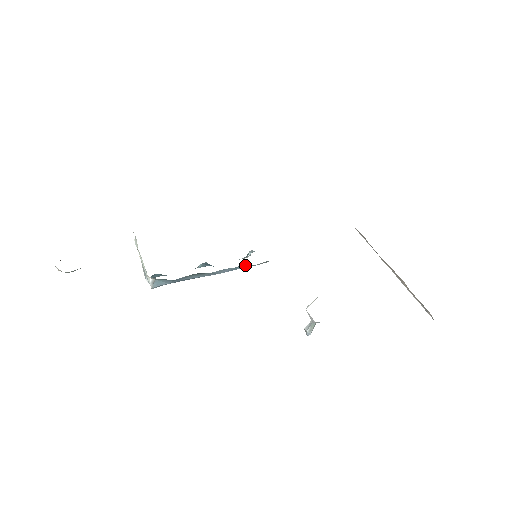
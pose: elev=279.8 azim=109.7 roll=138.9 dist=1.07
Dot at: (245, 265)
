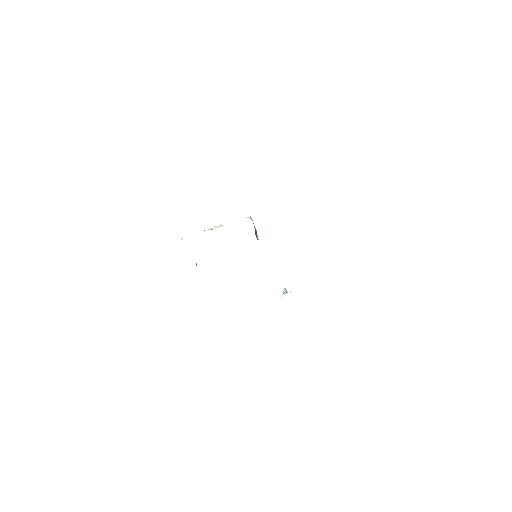
Dot at: occluded
